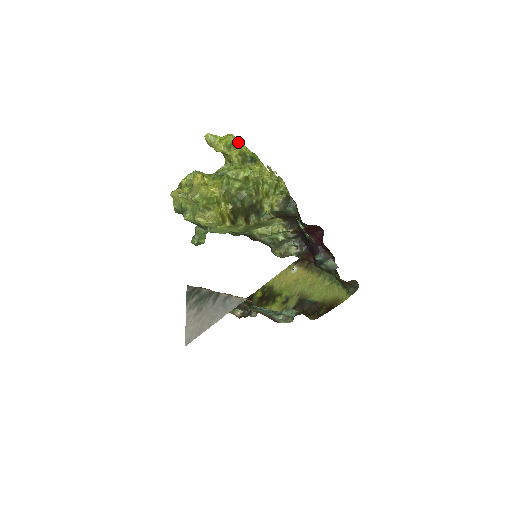
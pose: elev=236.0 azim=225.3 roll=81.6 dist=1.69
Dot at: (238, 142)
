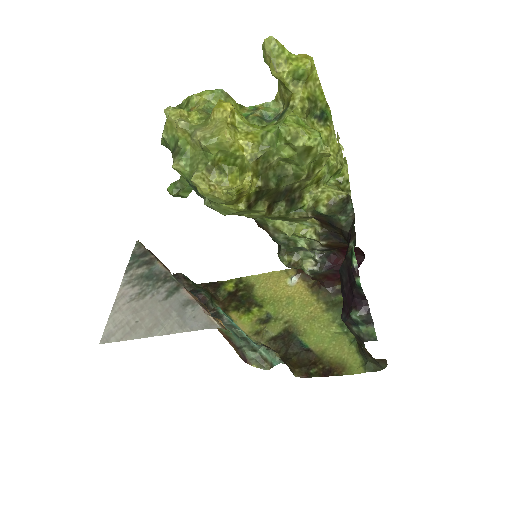
Dot at: (315, 76)
